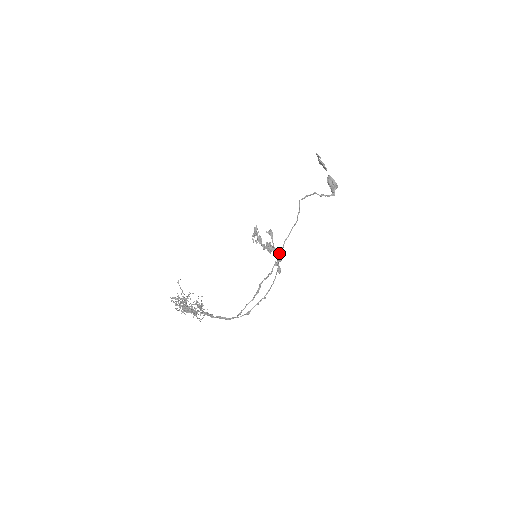
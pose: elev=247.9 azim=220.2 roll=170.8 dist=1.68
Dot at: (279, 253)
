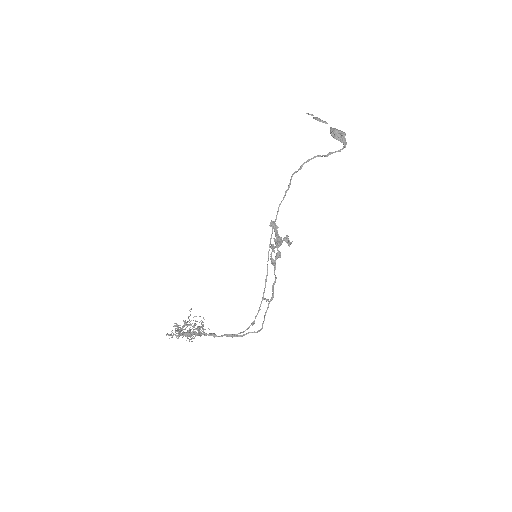
Dot at: (278, 243)
